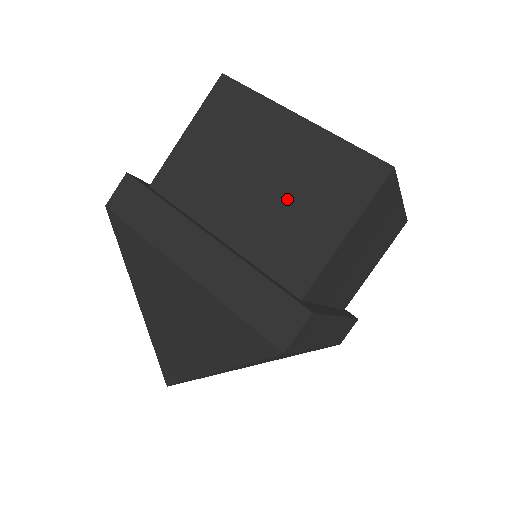
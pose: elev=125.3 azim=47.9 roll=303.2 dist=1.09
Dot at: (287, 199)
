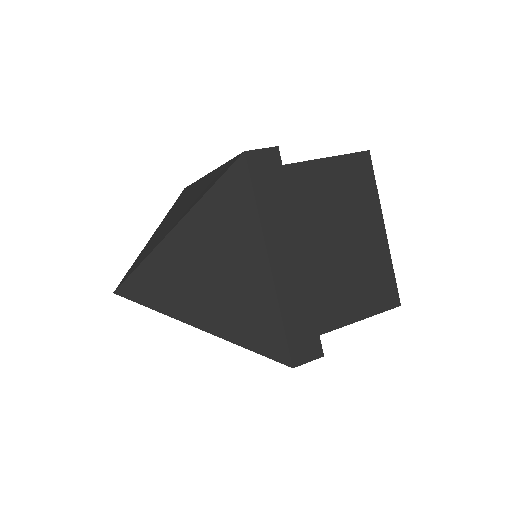
Dot at: occluded
